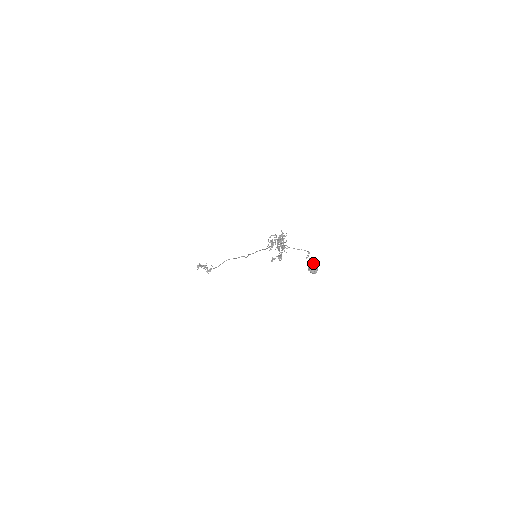
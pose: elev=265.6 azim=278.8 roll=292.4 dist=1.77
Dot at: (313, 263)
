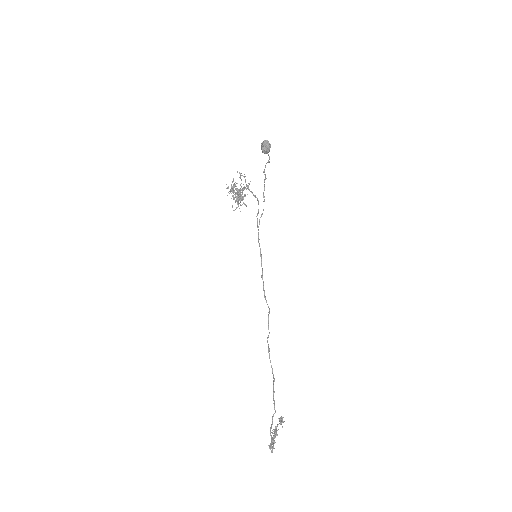
Dot at: (268, 161)
